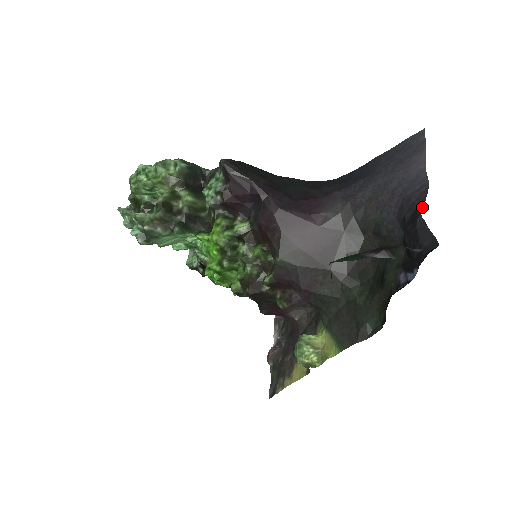
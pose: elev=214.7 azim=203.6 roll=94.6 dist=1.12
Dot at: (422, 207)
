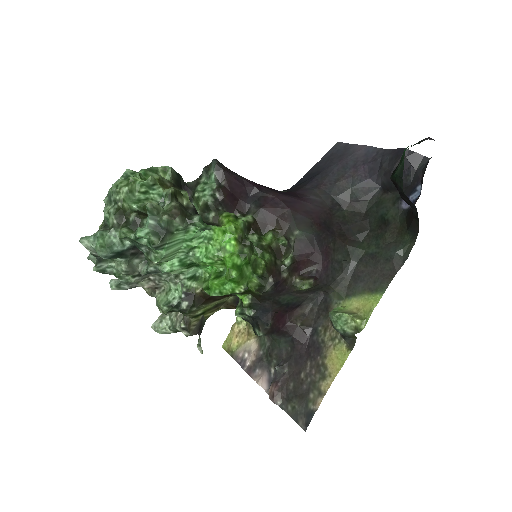
Dot at: (399, 149)
